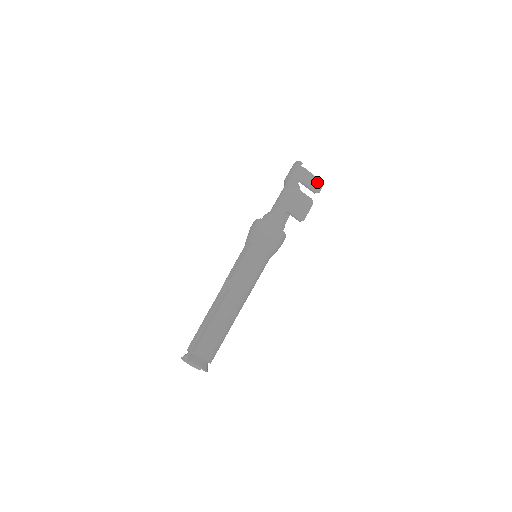
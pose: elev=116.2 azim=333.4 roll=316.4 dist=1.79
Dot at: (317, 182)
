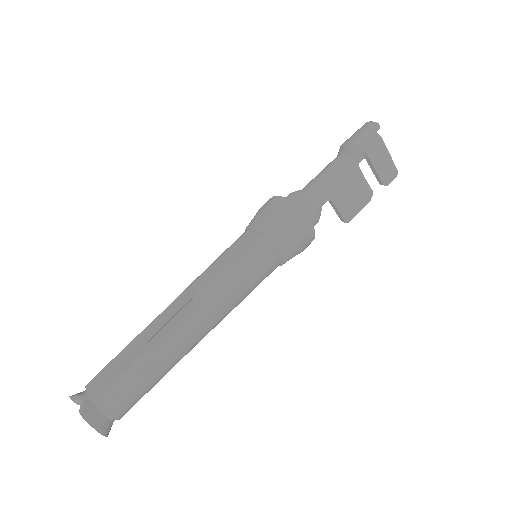
Dot at: (391, 168)
